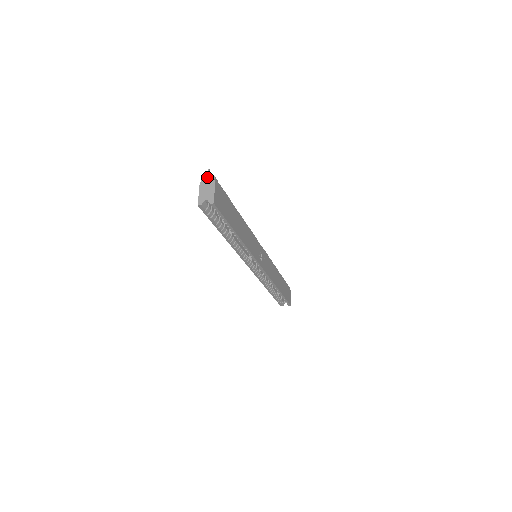
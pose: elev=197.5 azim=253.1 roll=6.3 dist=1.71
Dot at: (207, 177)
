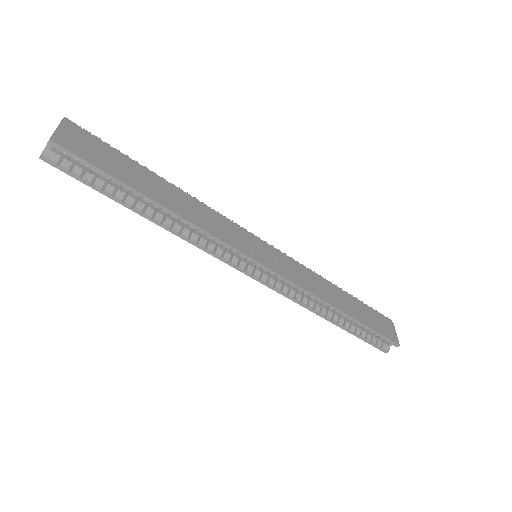
Dot at: occluded
